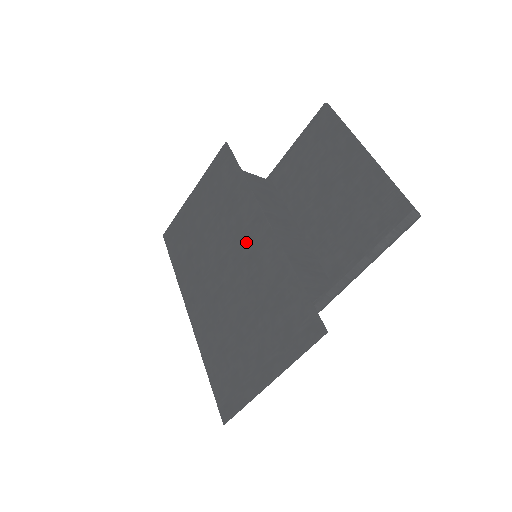
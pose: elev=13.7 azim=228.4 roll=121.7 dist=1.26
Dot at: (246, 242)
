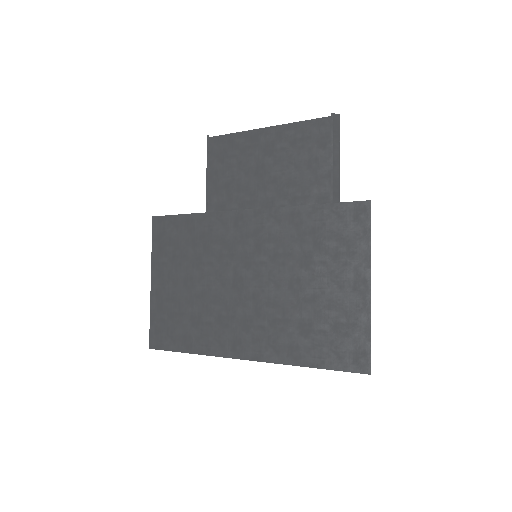
Dot at: (243, 243)
